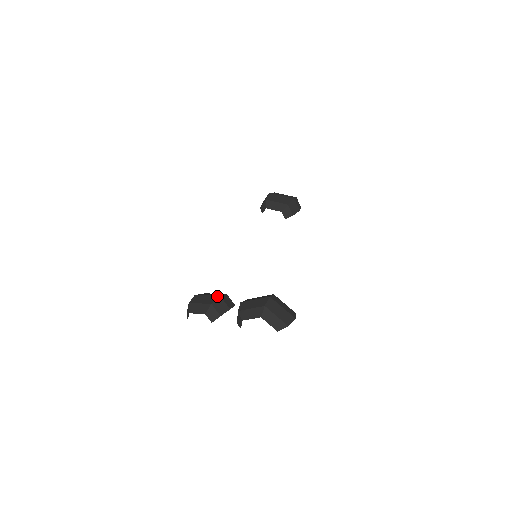
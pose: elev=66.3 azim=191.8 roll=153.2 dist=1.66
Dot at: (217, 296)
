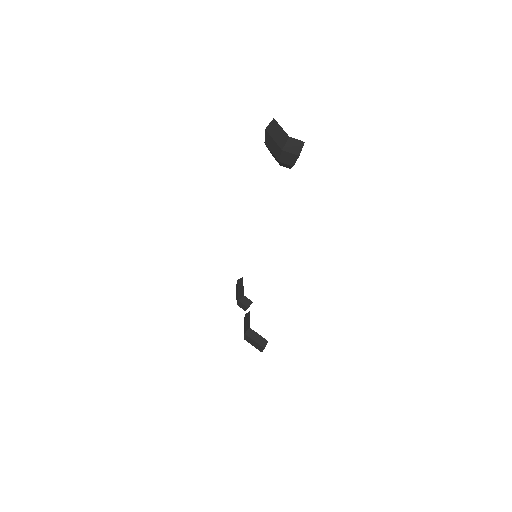
Dot at: (238, 300)
